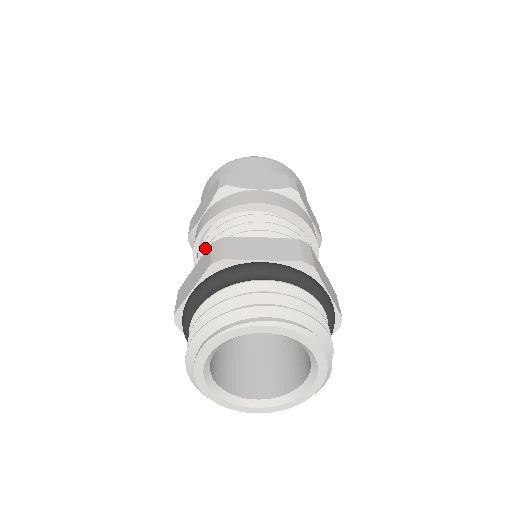
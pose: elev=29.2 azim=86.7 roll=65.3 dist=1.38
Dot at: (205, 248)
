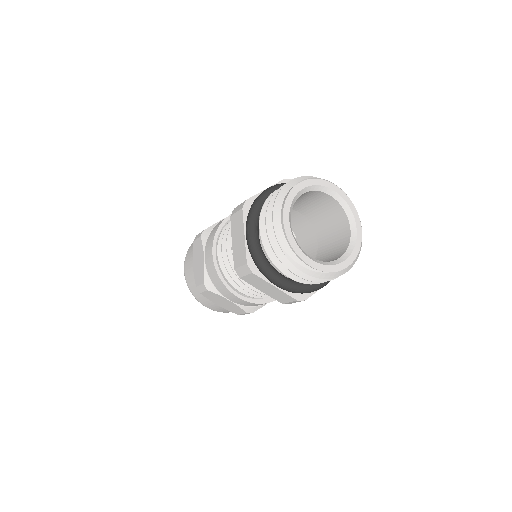
Dot at: occluded
